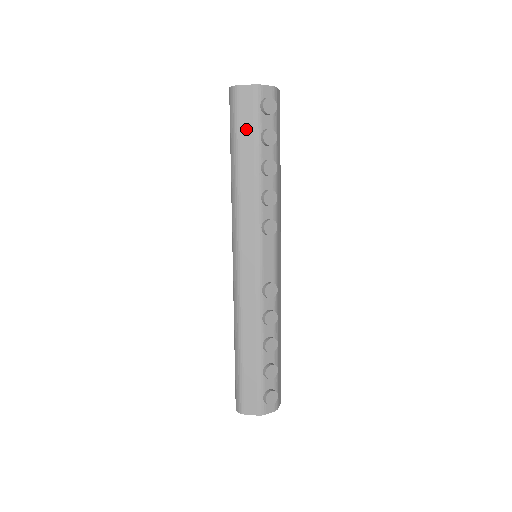
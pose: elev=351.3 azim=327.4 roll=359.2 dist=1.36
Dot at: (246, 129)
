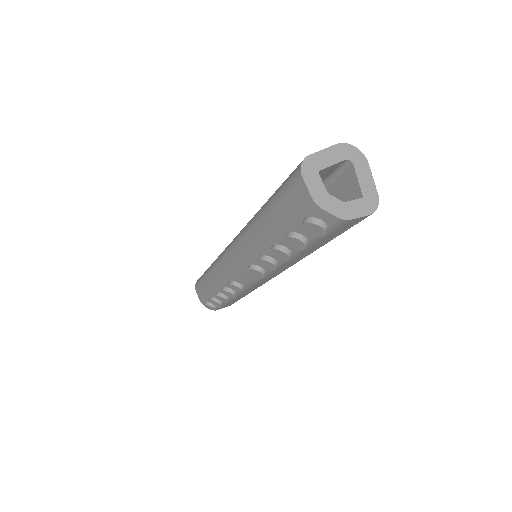
Dot at: (282, 211)
